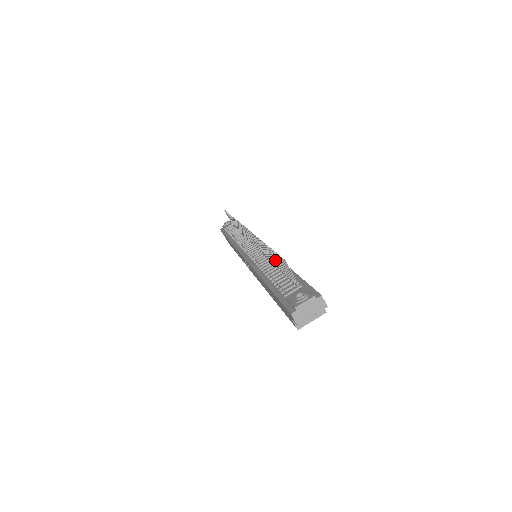
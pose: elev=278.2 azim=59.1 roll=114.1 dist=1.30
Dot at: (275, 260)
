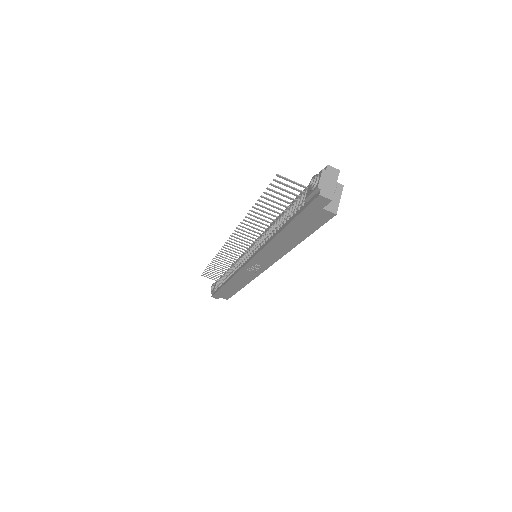
Dot at: (271, 210)
